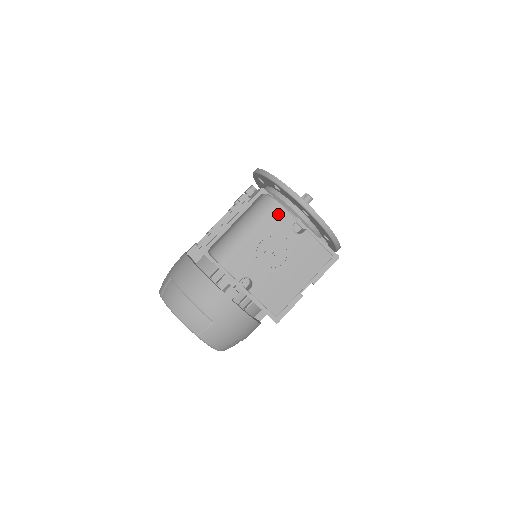
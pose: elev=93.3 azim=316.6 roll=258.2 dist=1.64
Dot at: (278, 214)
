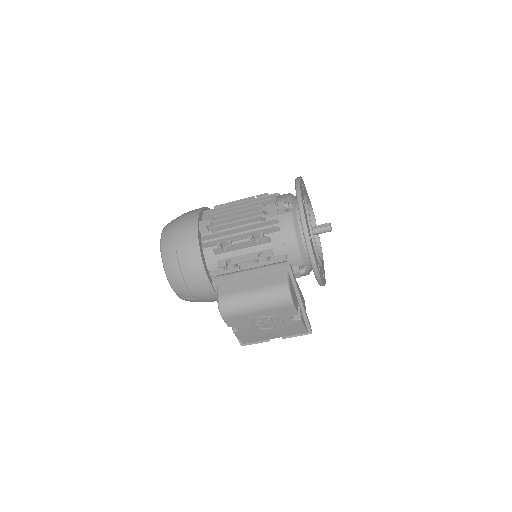
Dot at: (287, 308)
